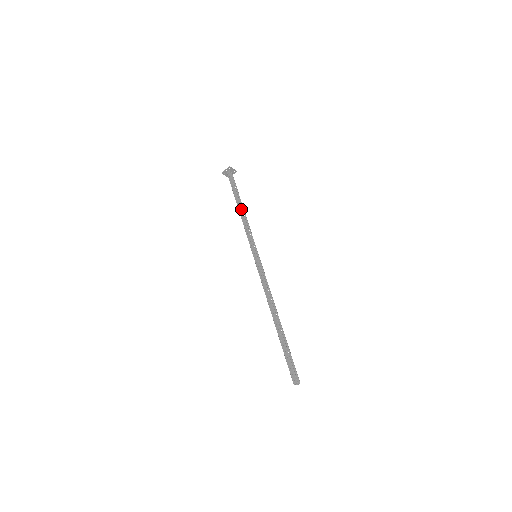
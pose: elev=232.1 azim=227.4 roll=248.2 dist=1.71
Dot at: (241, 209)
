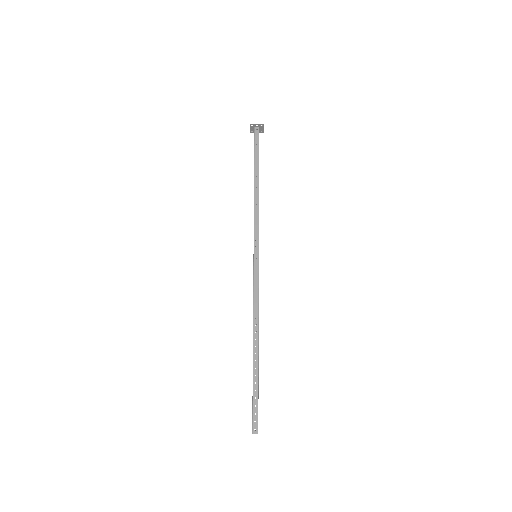
Dot at: (258, 187)
